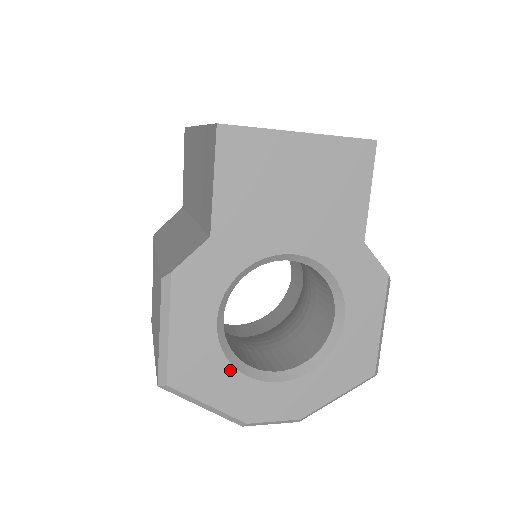
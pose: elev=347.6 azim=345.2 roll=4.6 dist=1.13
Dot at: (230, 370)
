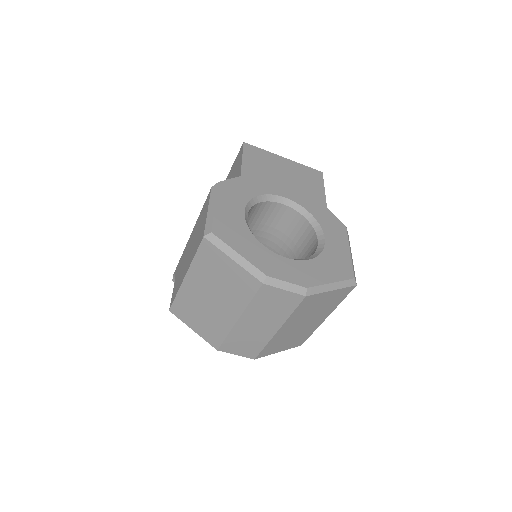
Dot at: (253, 239)
